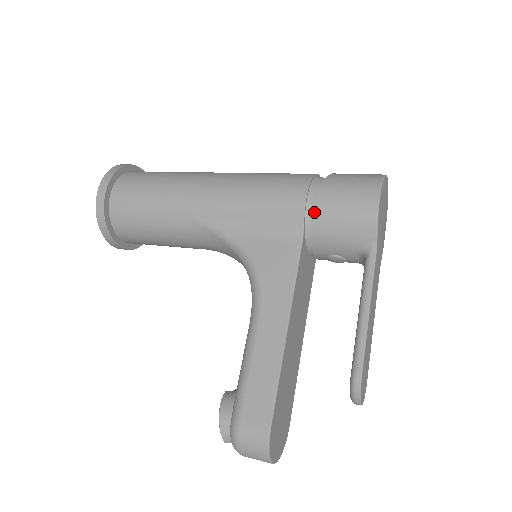
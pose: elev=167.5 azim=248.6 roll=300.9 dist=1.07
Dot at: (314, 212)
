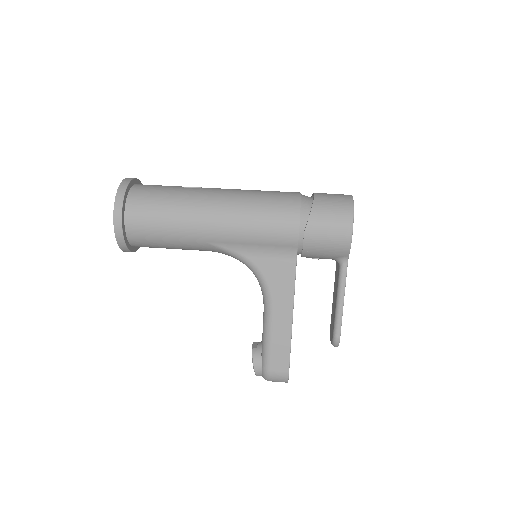
Dot at: (305, 242)
